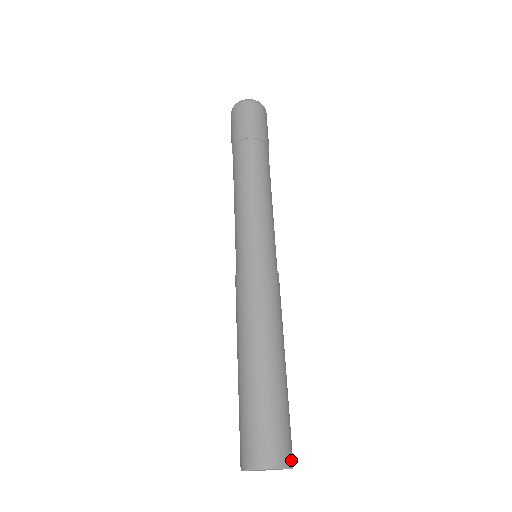
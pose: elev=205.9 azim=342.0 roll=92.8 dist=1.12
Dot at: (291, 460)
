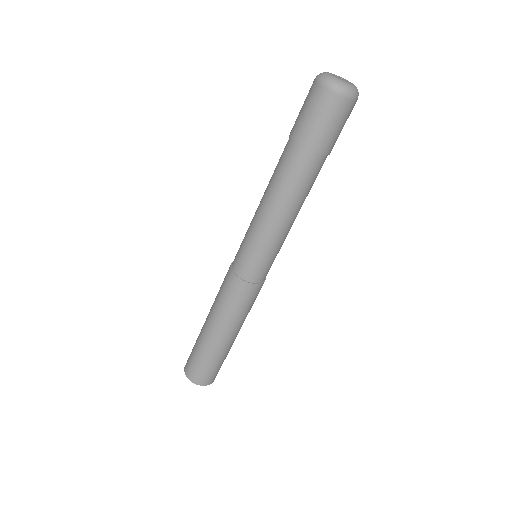
Dot at: (203, 383)
